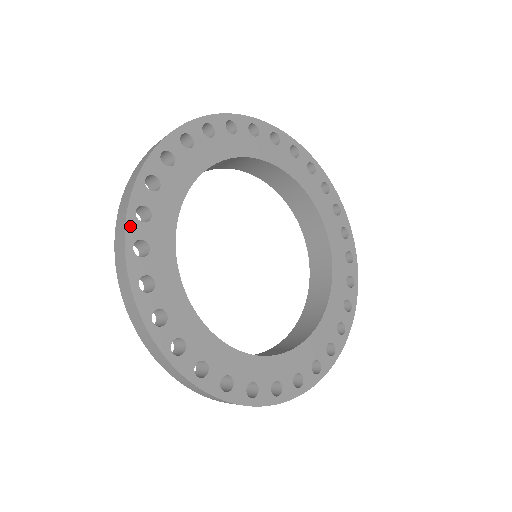
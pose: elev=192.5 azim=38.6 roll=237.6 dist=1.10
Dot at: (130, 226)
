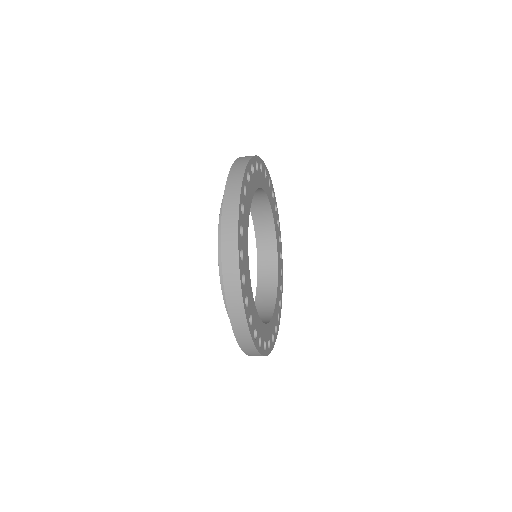
Dot at: (254, 159)
